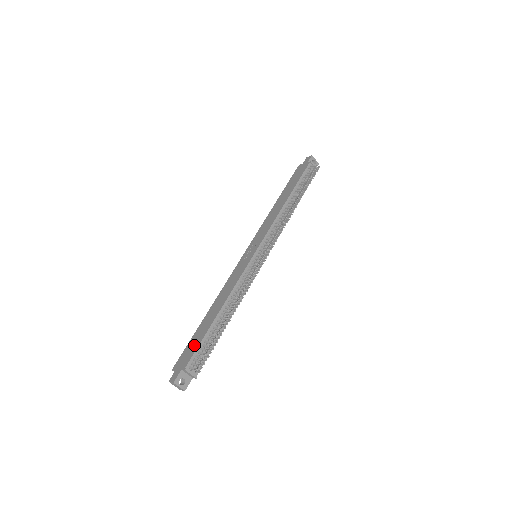
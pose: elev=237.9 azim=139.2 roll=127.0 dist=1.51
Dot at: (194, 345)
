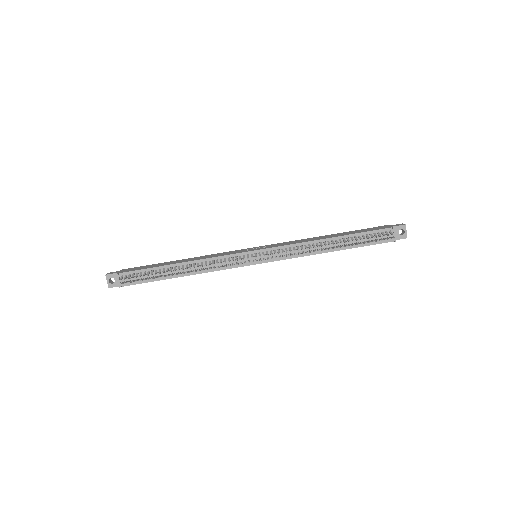
Dot at: (143, 267)
